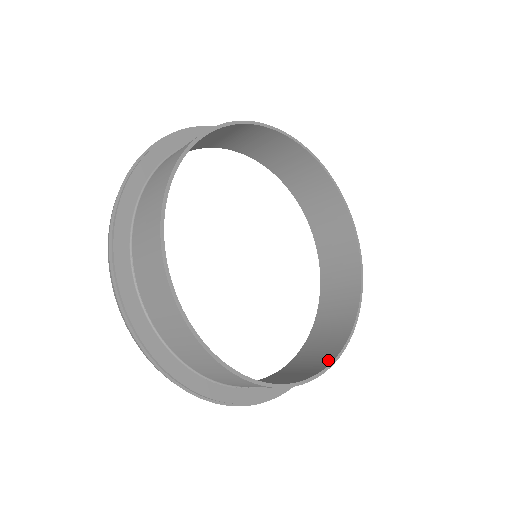
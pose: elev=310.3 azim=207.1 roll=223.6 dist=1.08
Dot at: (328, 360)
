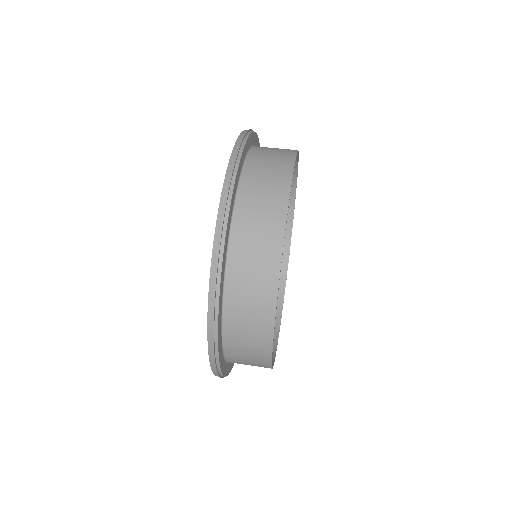
Dot at: (276, 322)
